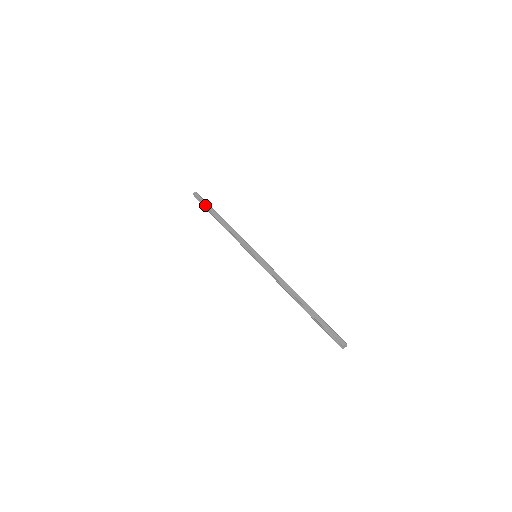
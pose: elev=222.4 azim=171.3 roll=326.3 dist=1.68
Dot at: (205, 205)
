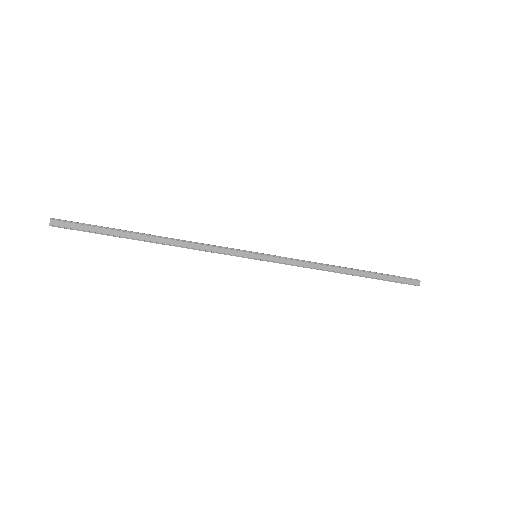
Dot at: (101, 234)
